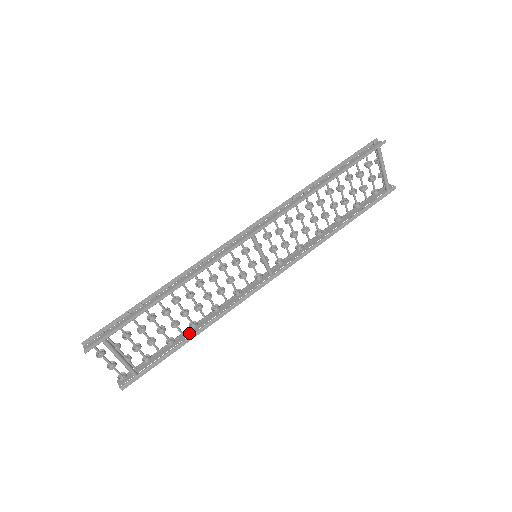
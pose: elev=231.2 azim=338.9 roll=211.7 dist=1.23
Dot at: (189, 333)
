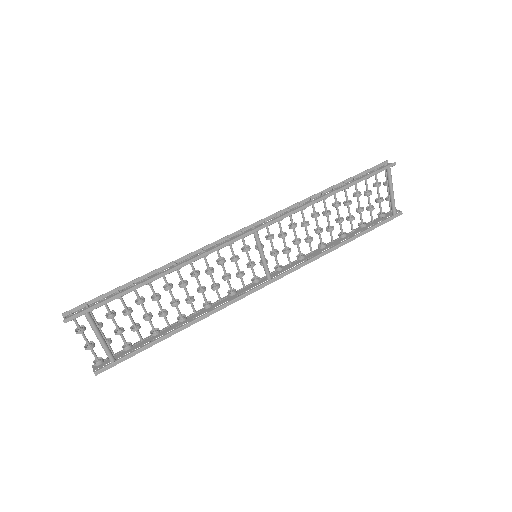
Dot at: (176, 326)
